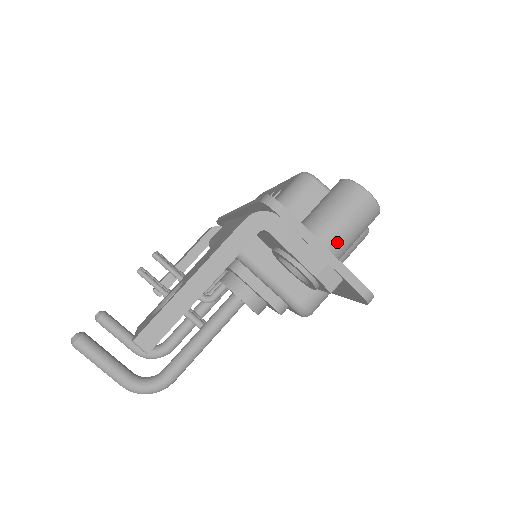
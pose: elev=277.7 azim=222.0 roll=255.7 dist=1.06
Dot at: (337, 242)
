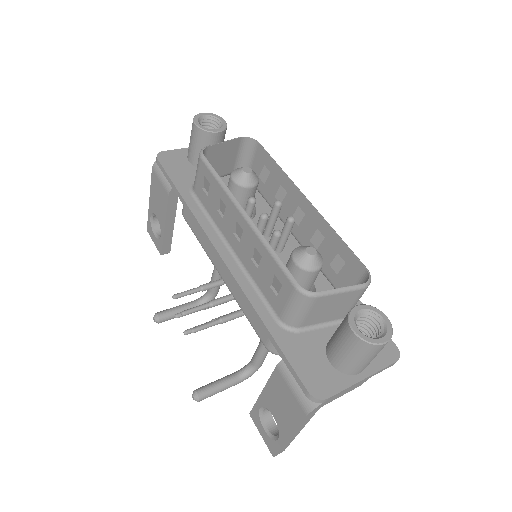
Dot at: occluded
